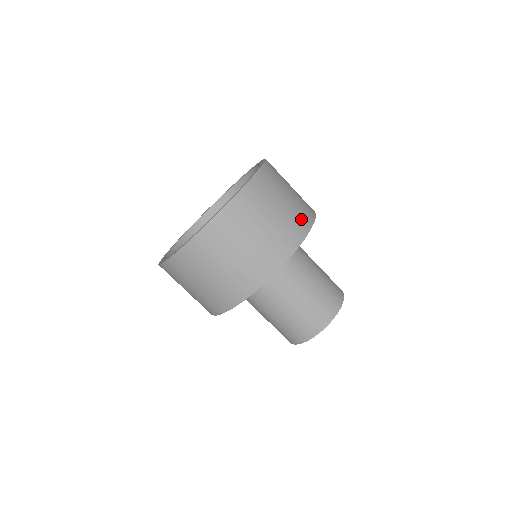
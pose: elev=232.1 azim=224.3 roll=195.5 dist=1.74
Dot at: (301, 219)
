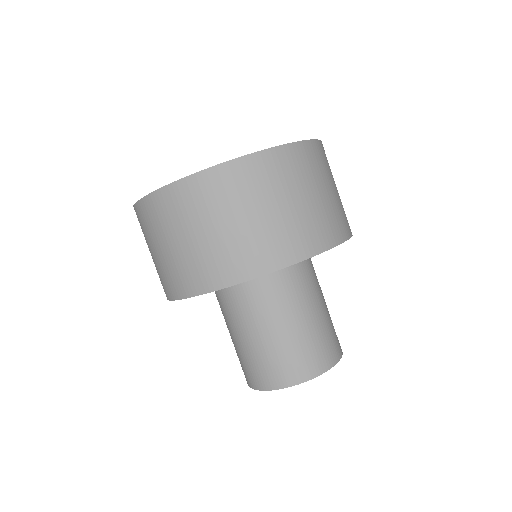
Dot at: (344, 220)
